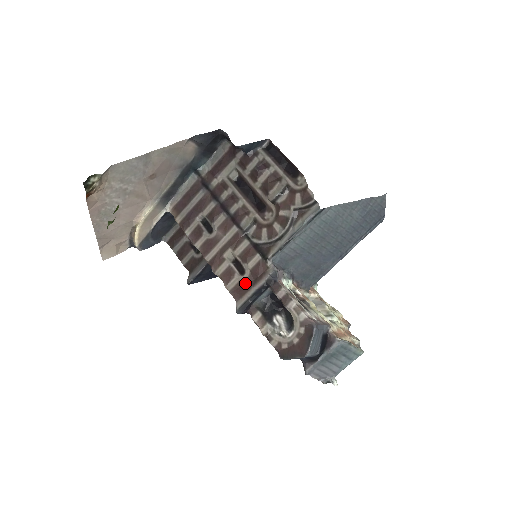
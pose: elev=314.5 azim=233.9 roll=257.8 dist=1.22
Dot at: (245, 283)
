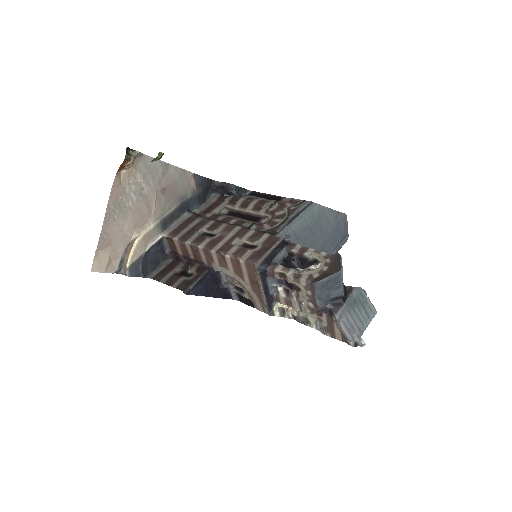
Dot at: (260, 251)
